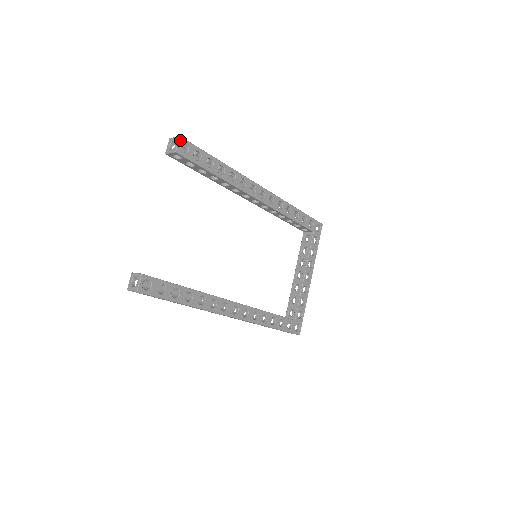
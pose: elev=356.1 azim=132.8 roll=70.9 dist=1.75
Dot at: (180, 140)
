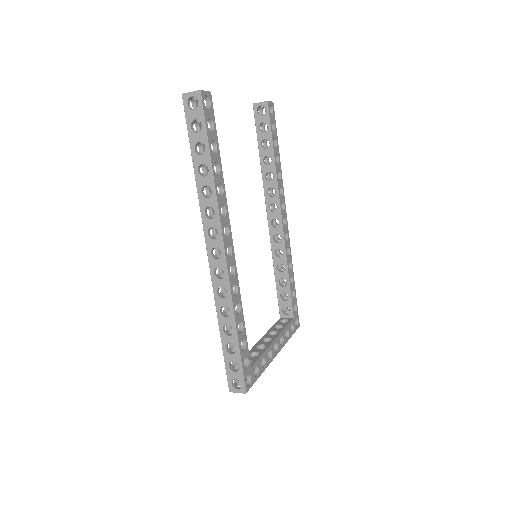
Dot at: (272, 103)
